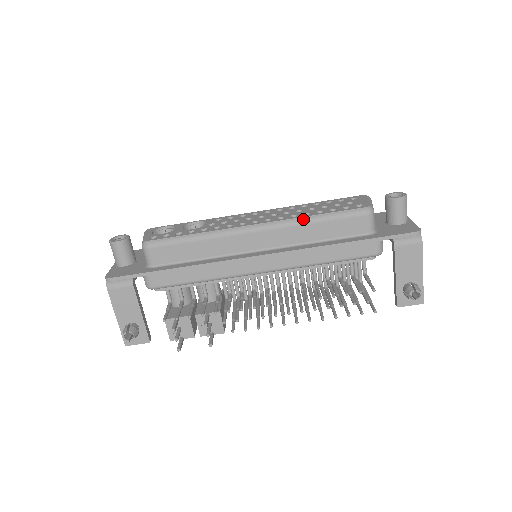
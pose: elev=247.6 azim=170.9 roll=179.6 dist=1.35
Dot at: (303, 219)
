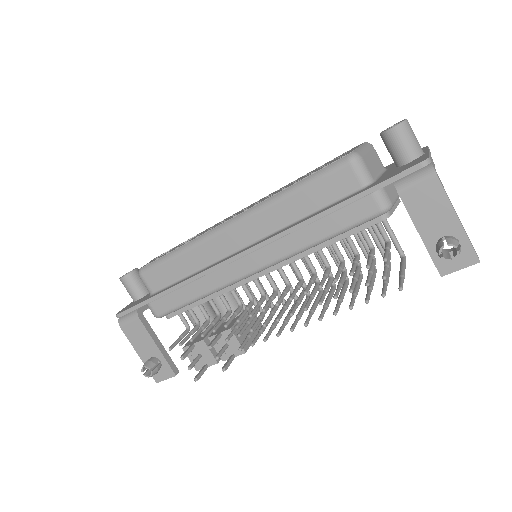
Dot at: (276, 196)
